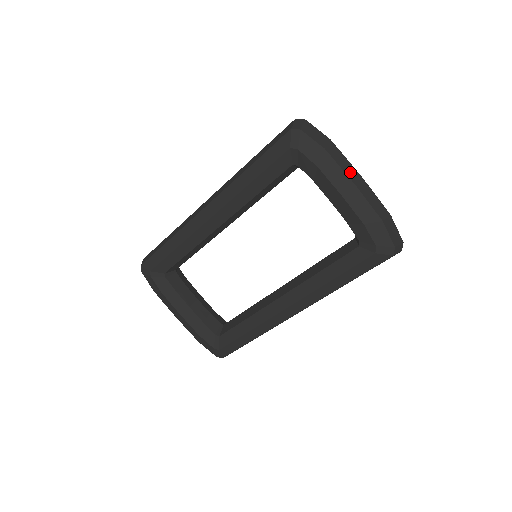
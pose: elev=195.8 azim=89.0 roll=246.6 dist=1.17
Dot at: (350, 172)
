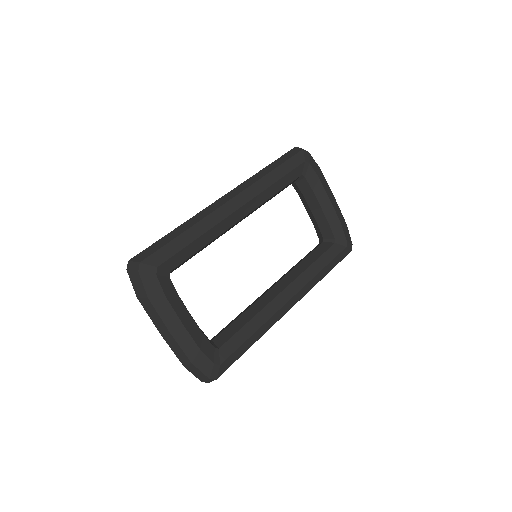
Dot at: occluded
